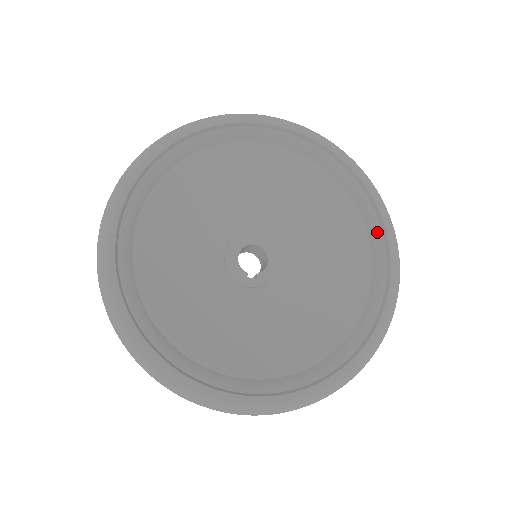
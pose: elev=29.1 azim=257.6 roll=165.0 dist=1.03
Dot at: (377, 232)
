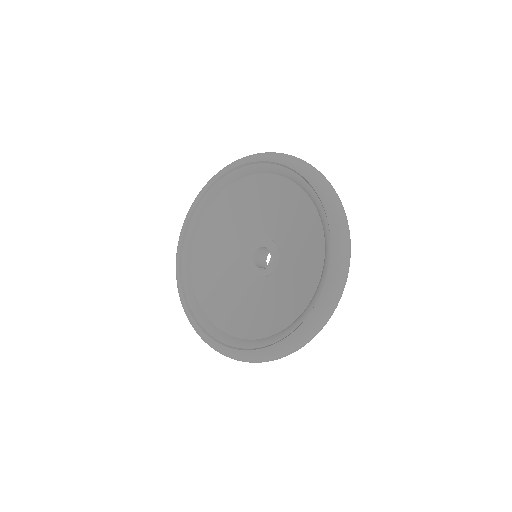
Dot at: (320, 209)
